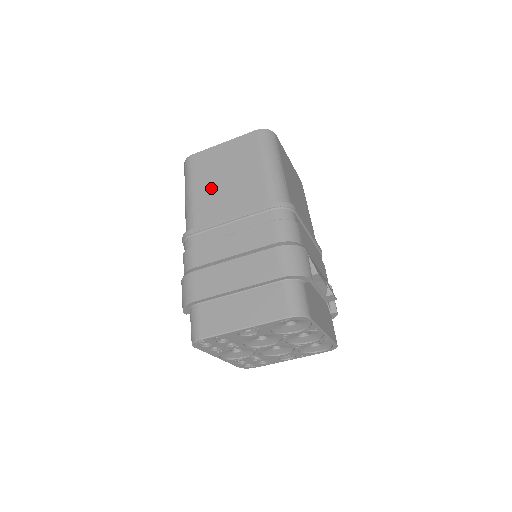
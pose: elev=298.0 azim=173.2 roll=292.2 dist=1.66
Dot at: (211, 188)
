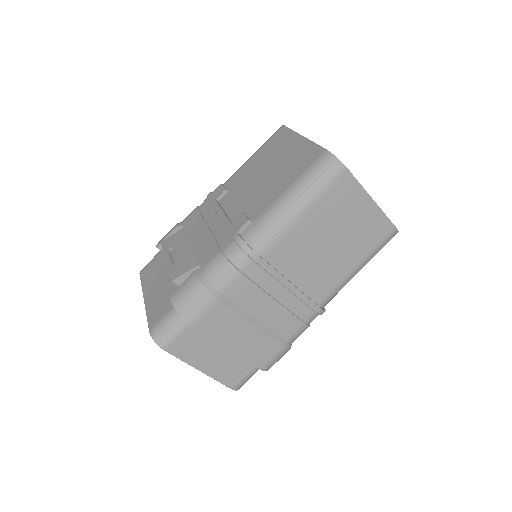
Dot at: (314, 235)
